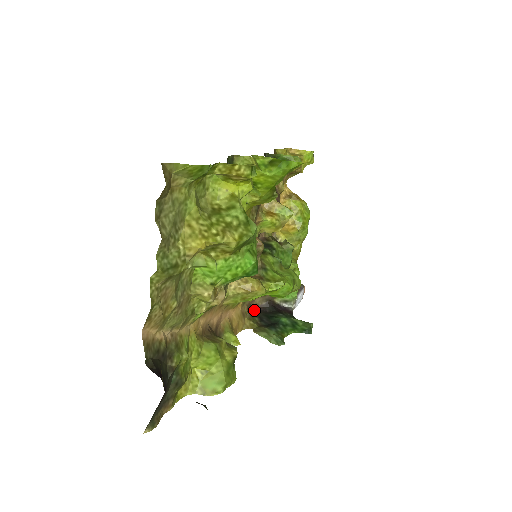
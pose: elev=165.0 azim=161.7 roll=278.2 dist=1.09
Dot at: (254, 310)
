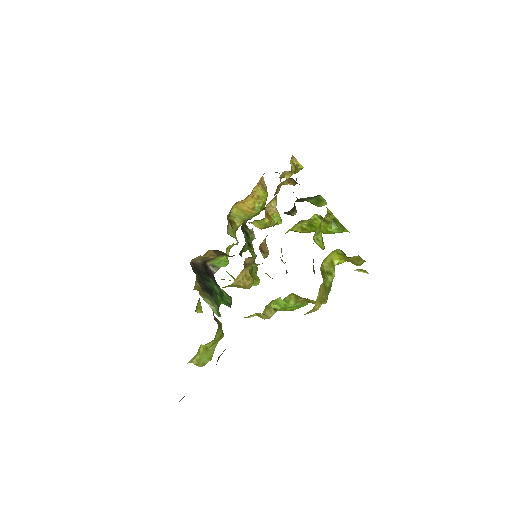
Dot at: (192, 265)
